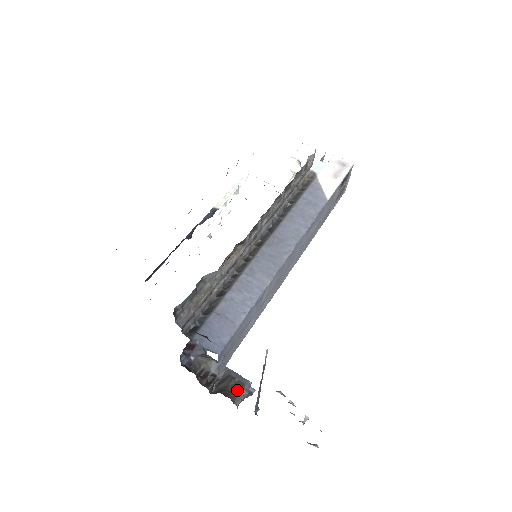
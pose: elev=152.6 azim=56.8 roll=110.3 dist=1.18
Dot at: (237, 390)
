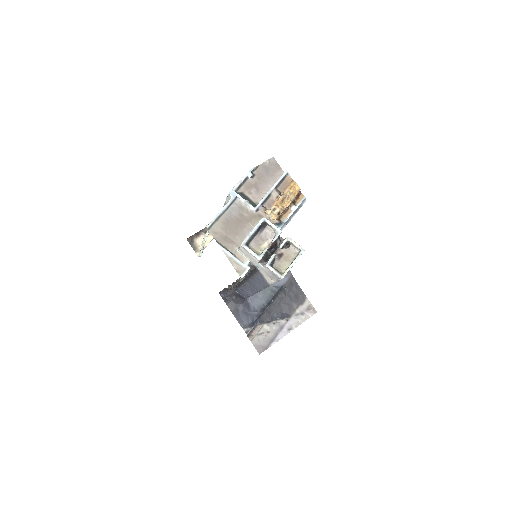
Dot at: occluded
